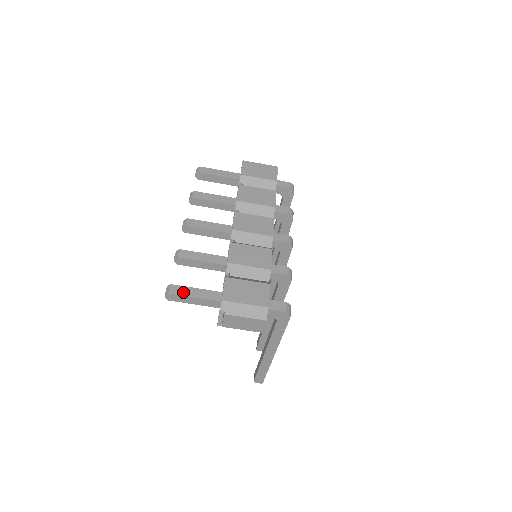
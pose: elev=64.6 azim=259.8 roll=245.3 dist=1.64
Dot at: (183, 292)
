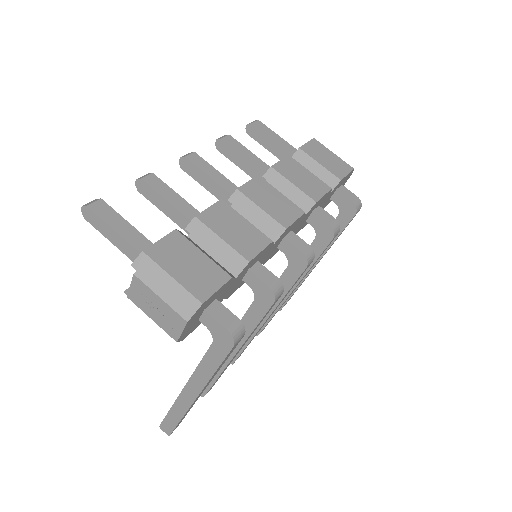
Dot at: (107, 216)
